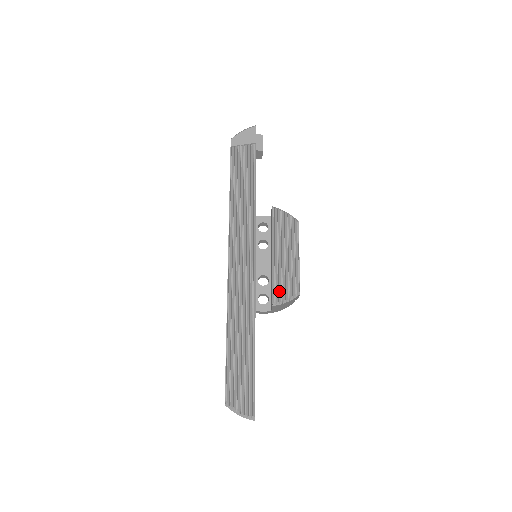
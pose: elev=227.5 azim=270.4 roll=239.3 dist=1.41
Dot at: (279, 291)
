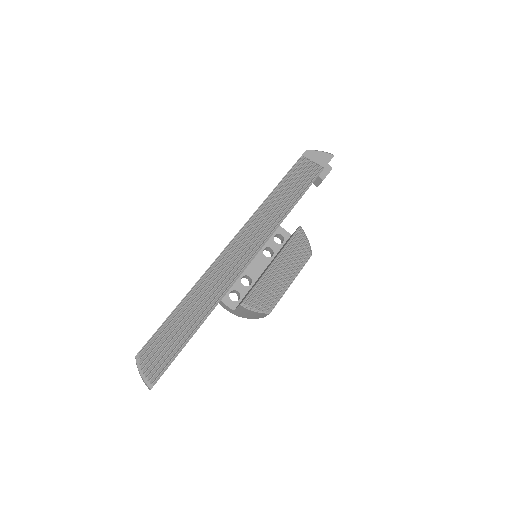
Dot at: (255, 297)
